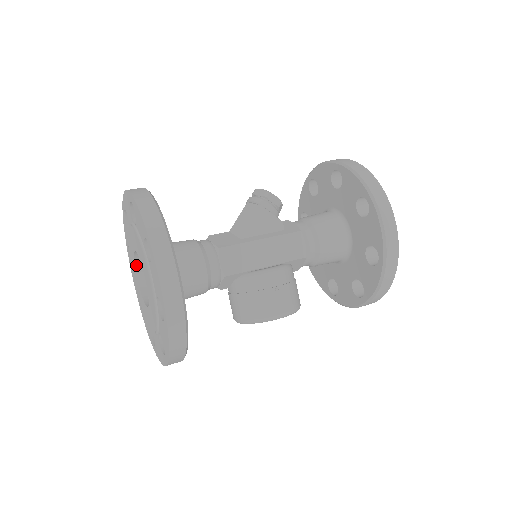
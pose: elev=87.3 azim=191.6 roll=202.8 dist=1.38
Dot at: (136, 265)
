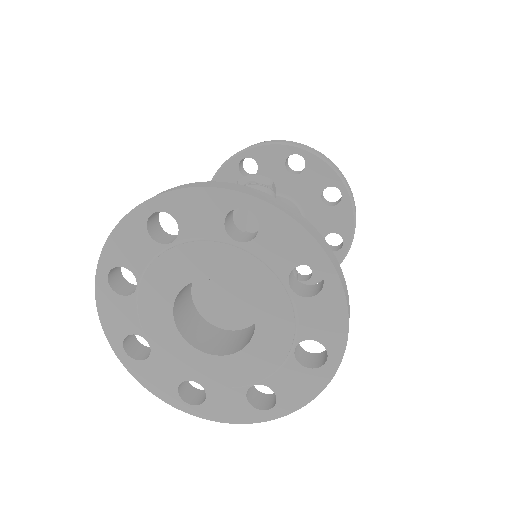
Dot at: (176, 298)
